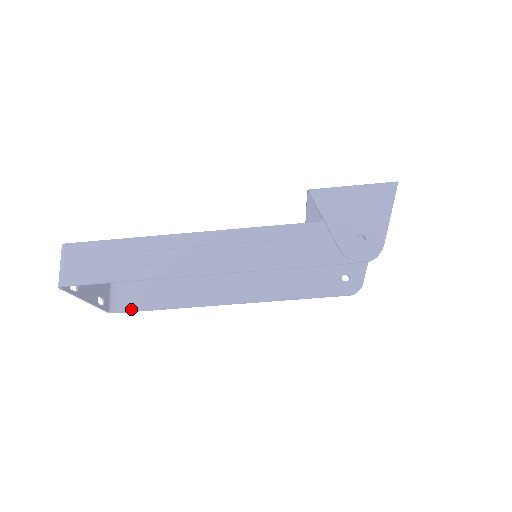
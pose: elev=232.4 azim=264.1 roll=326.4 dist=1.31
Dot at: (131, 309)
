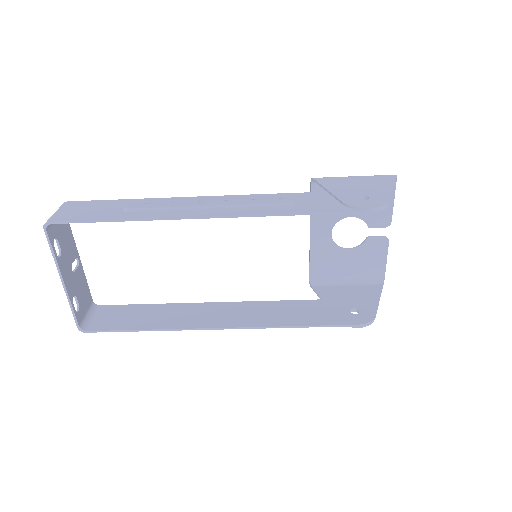
Dot at: (105, 328)
